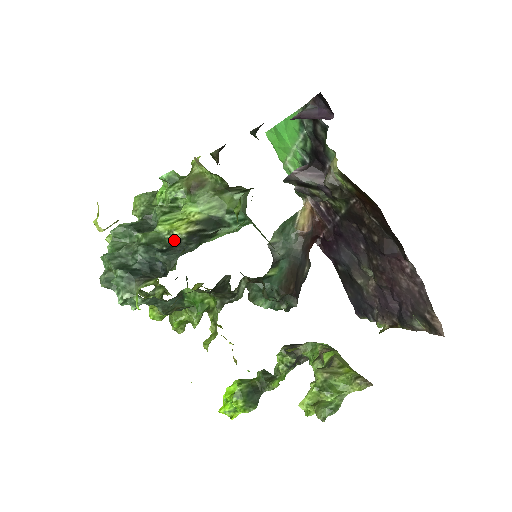
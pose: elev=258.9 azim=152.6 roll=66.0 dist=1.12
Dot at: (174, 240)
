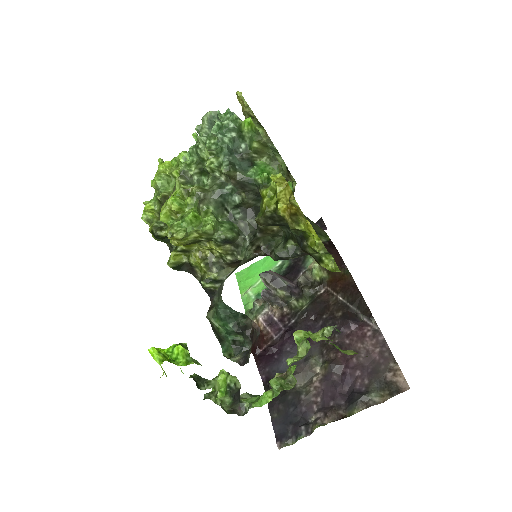
Dot at: occluded
